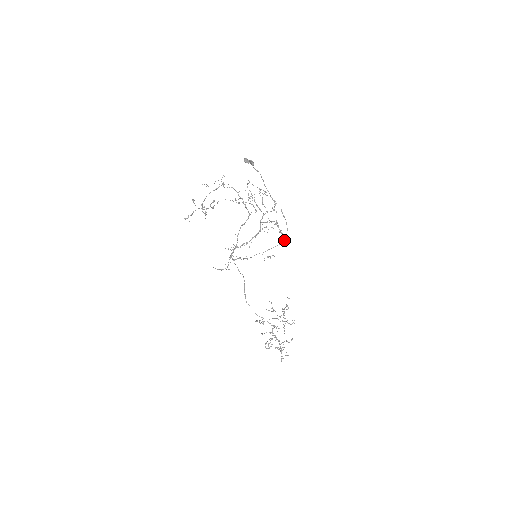
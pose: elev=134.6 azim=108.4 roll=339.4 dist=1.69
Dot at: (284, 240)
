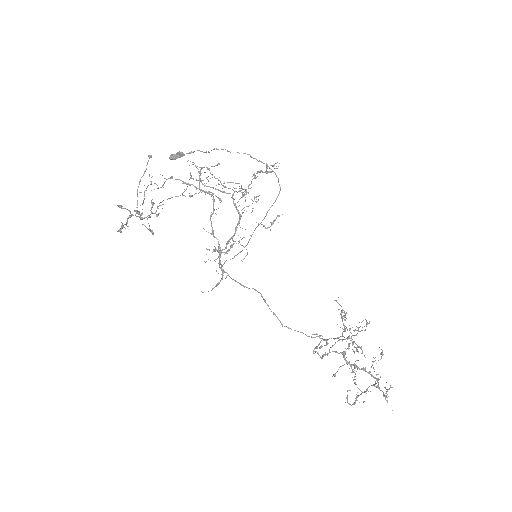
Dot at: (280, 188)
